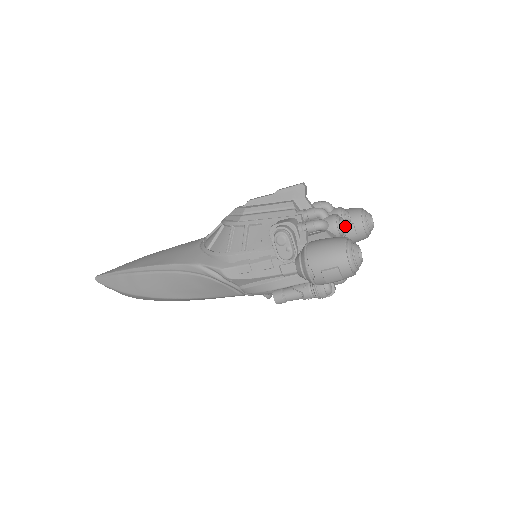
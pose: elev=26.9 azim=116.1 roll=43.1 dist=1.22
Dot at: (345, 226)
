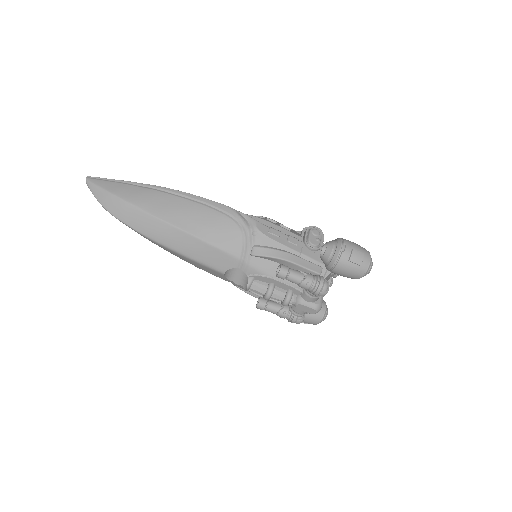
Dot at: occluded
